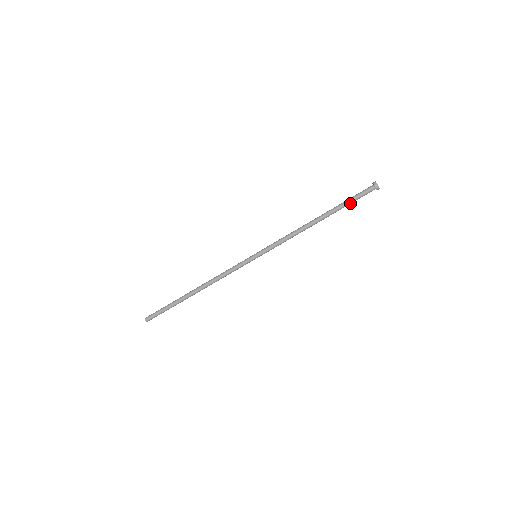
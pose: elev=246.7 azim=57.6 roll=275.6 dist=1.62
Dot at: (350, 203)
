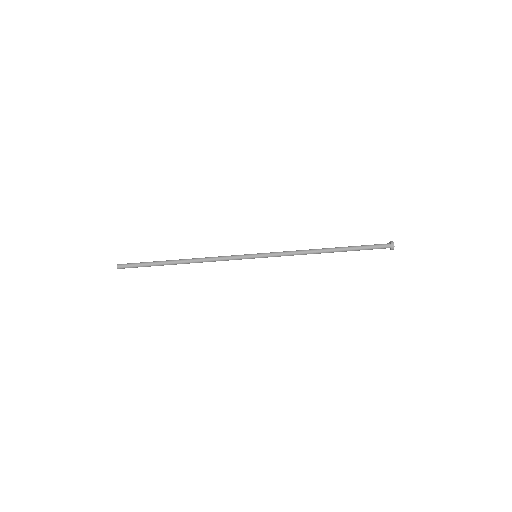
Dot at: occluded
